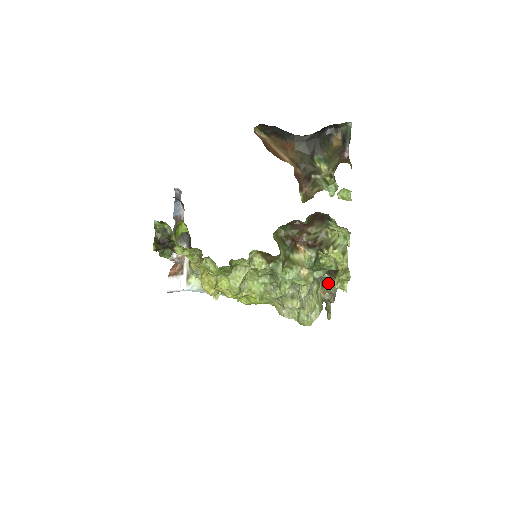
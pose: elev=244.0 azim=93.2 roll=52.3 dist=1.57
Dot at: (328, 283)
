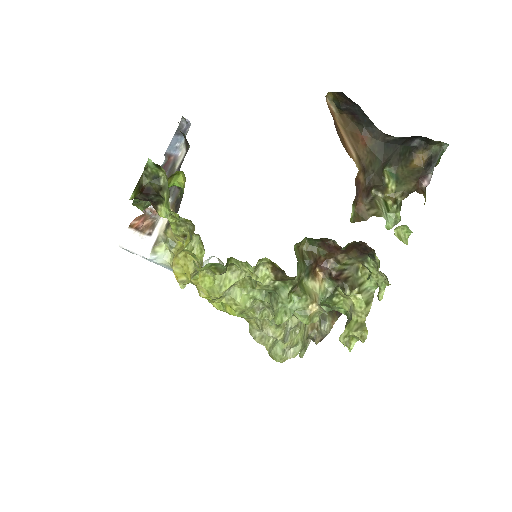
Dot at: (323, 320)
